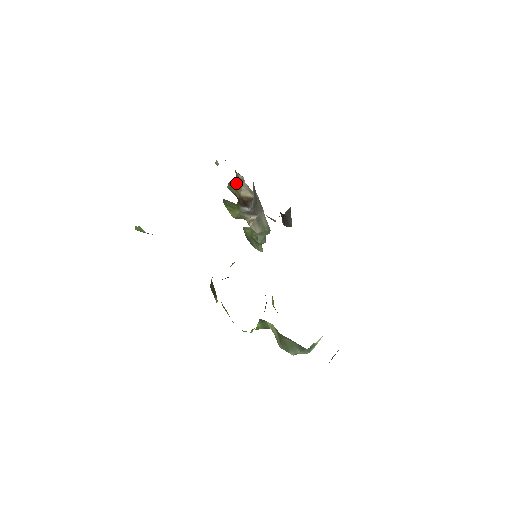
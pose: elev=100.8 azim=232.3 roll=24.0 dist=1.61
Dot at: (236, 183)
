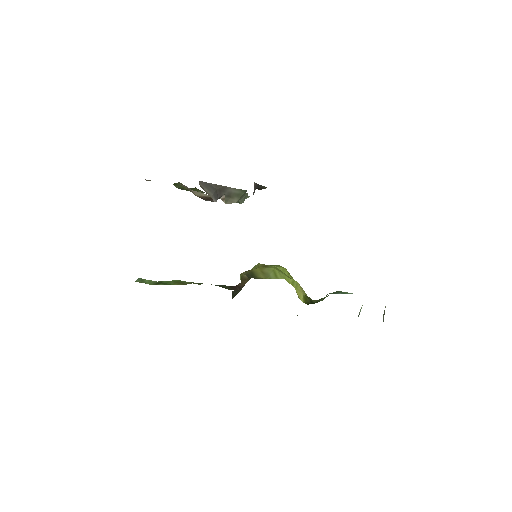
Dot at: occluded
